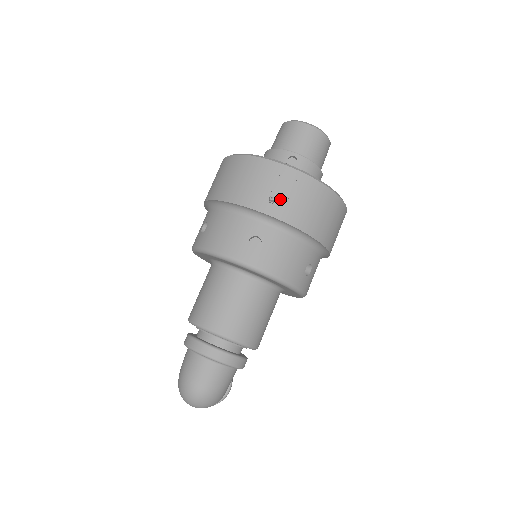
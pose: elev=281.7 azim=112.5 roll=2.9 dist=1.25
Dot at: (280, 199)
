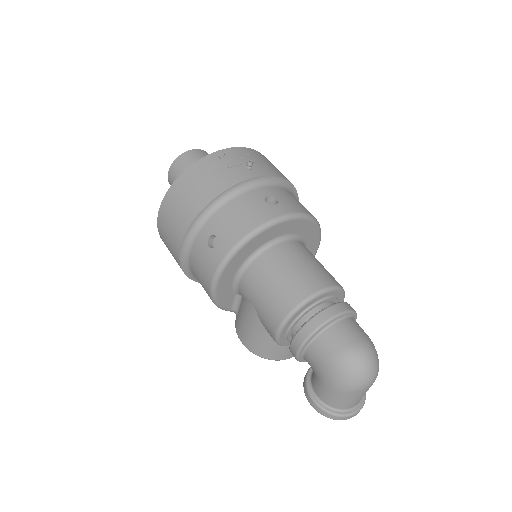
Dot at: (252, 165)
